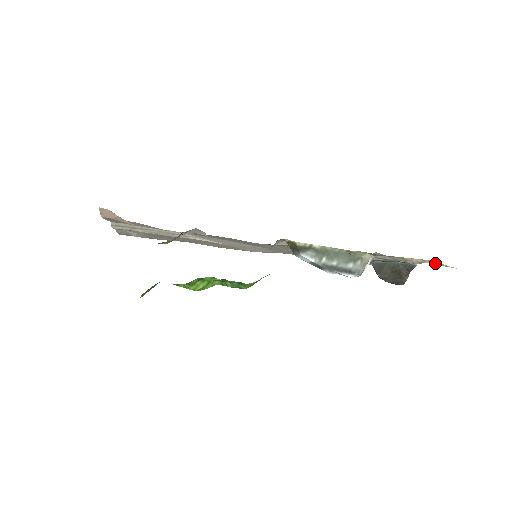
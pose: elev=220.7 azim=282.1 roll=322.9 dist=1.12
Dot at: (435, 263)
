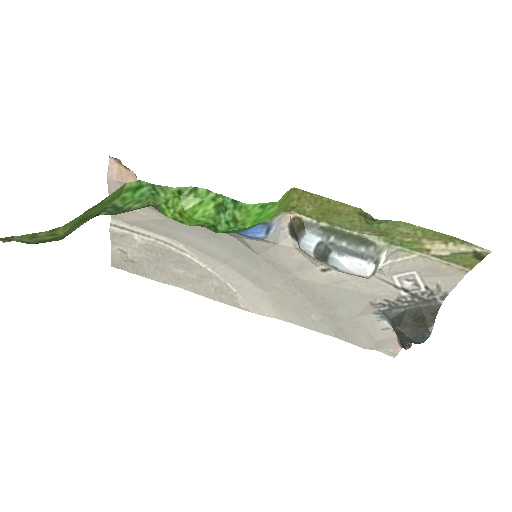
Dot at: (460, 247)
